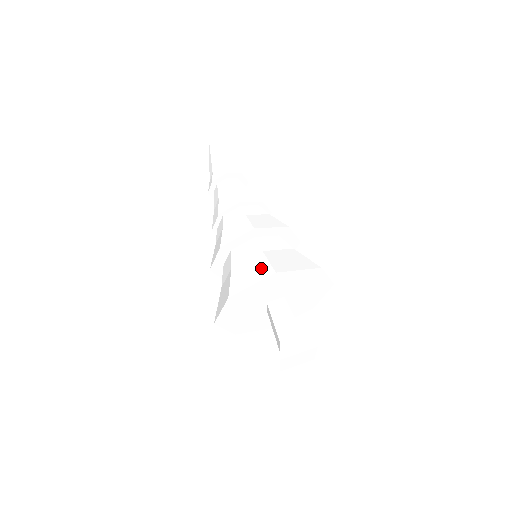
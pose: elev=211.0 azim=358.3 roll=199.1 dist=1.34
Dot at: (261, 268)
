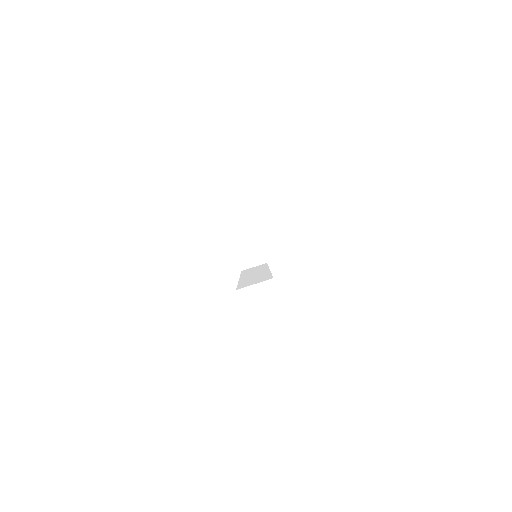
Dot at: occluded
